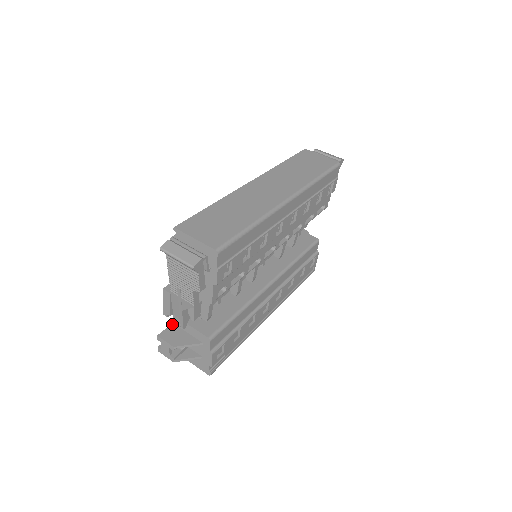
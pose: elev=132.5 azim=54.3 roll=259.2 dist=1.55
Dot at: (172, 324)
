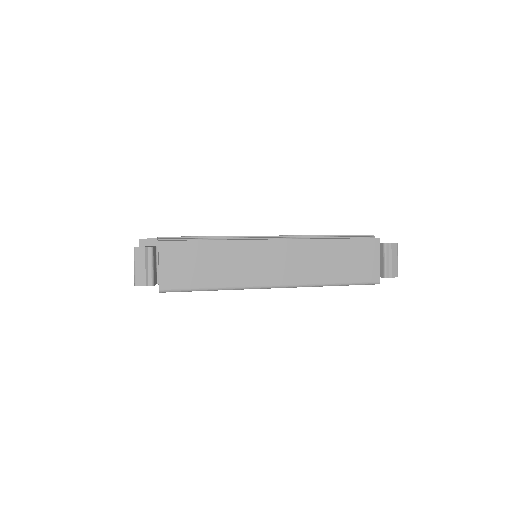
Dot at: occluded
